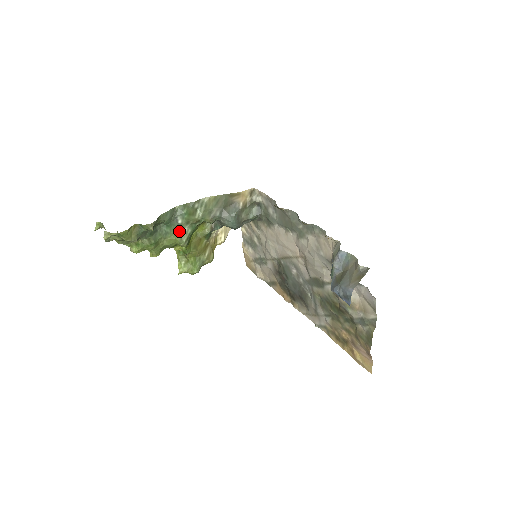
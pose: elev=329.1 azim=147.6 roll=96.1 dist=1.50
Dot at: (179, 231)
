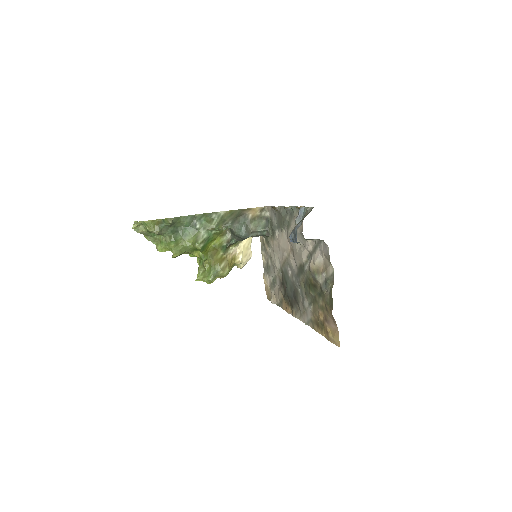
Dot at: (196, 234)
